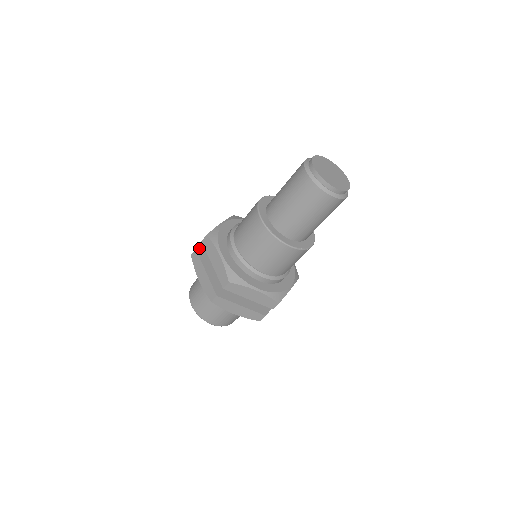
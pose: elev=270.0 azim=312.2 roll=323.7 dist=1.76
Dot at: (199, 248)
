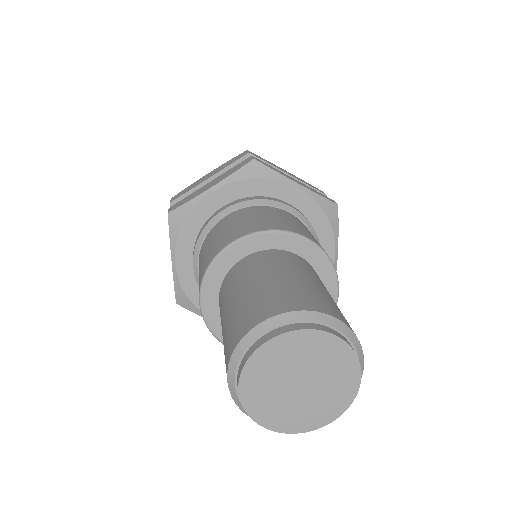
Dot at: (177, 201)
